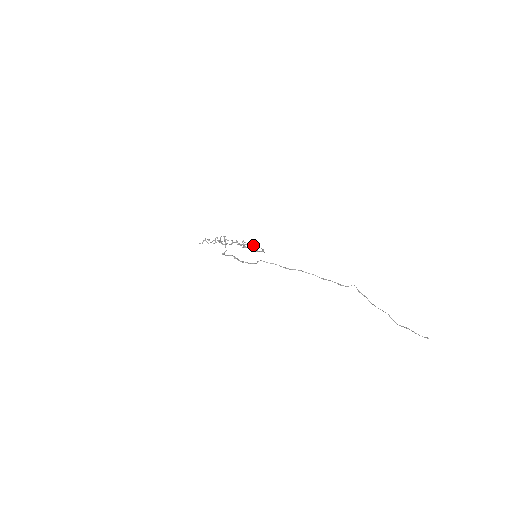
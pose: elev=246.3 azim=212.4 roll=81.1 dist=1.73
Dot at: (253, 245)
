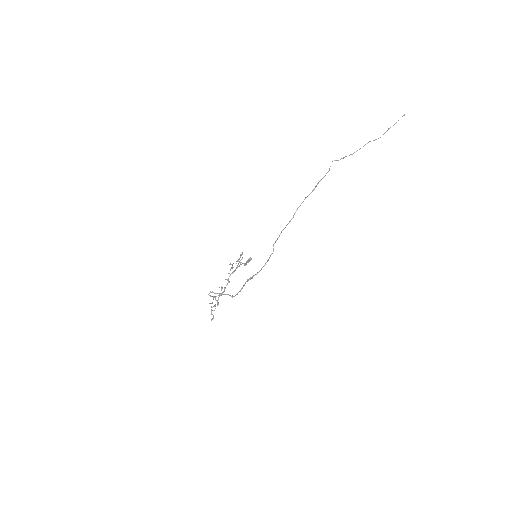
Dot at: (240, 257)
